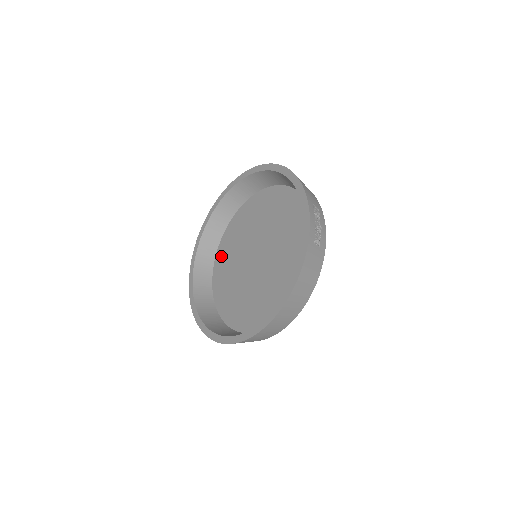
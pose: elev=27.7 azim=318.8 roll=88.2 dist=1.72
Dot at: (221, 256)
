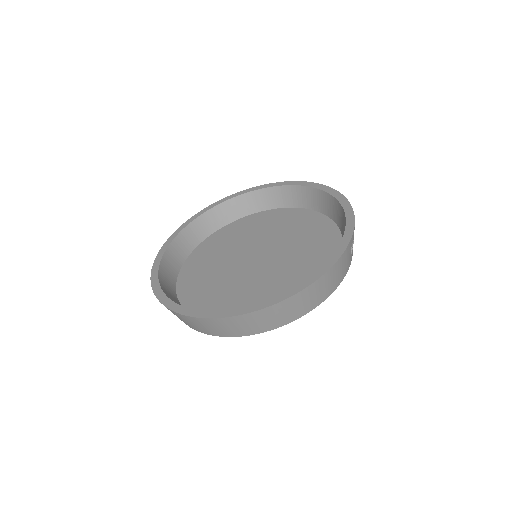
Dot at: (200, 254)
